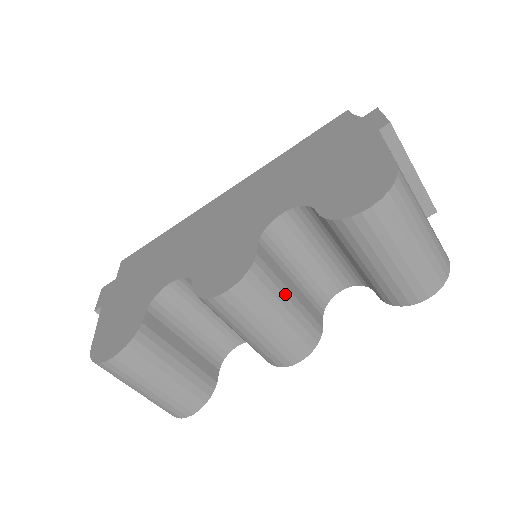
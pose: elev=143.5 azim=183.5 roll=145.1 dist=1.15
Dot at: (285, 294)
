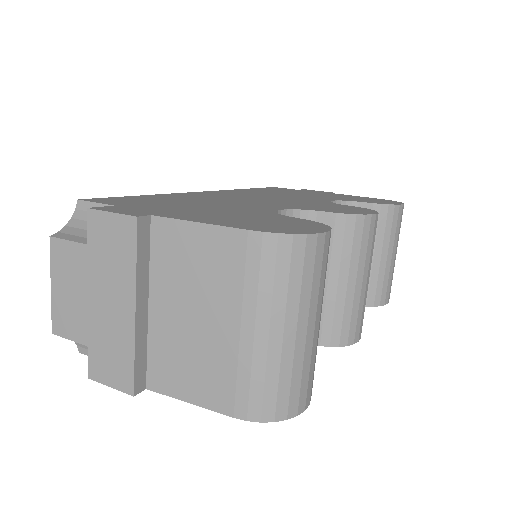
Dot at: occluded
